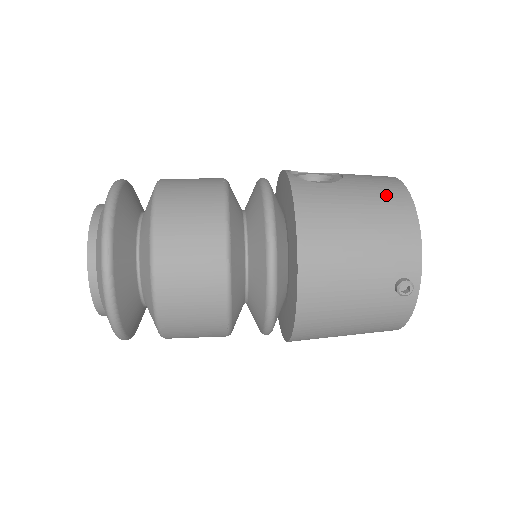
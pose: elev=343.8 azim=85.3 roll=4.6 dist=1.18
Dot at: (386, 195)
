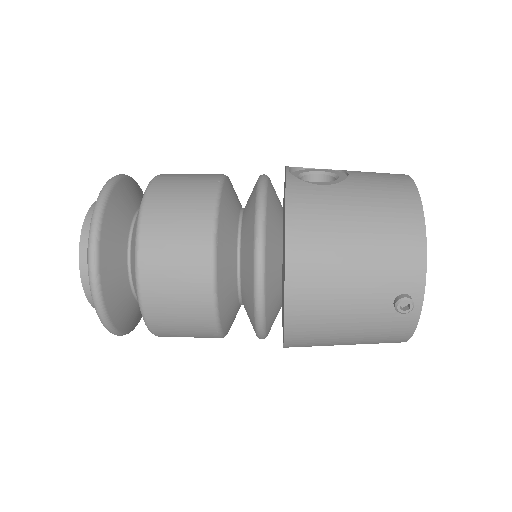
Dot at: (392, 200)
